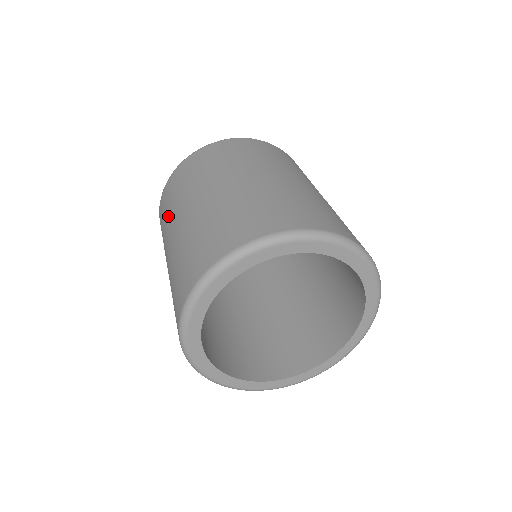
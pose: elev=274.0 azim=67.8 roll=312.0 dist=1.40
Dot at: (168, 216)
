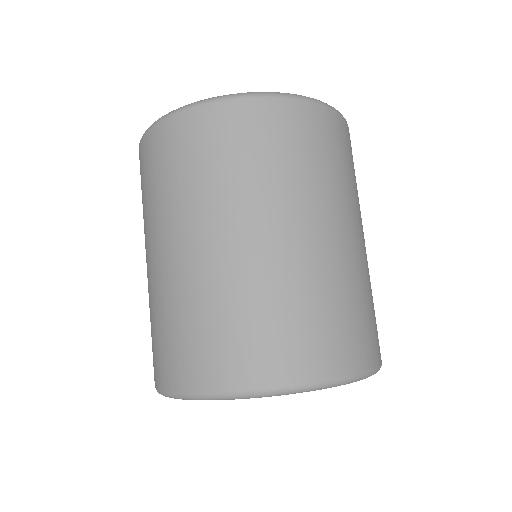
Dot at: (154, 205)
